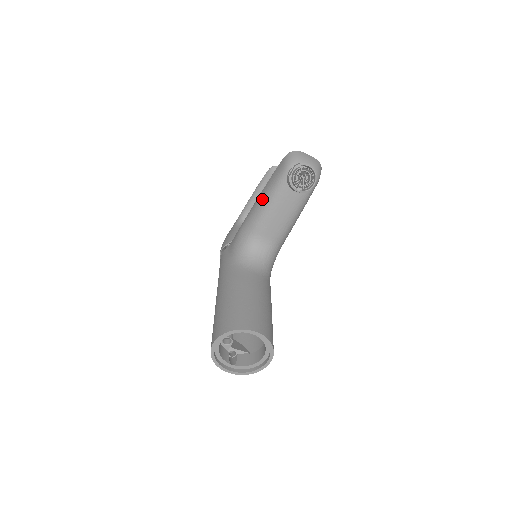
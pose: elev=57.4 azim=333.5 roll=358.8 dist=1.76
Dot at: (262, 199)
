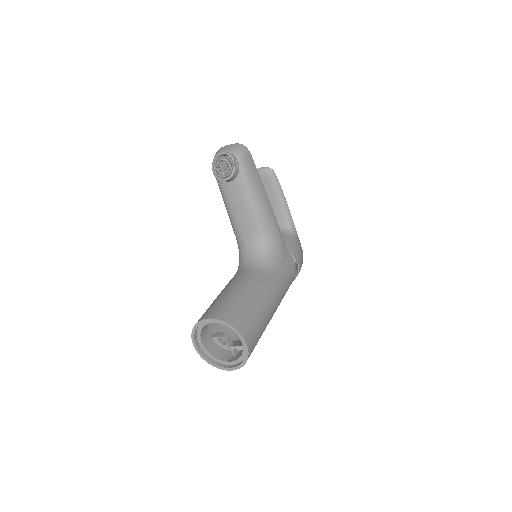
Dot at: occluded
